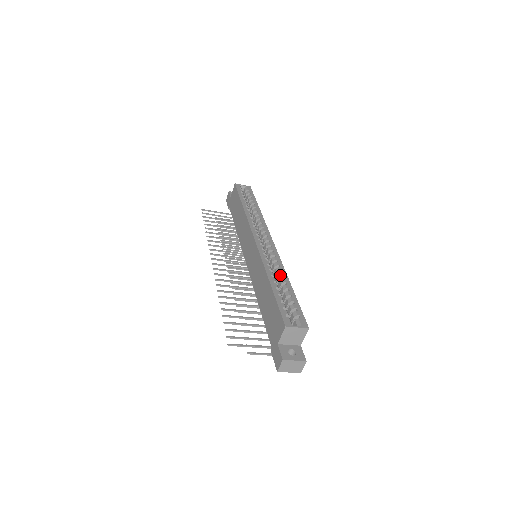
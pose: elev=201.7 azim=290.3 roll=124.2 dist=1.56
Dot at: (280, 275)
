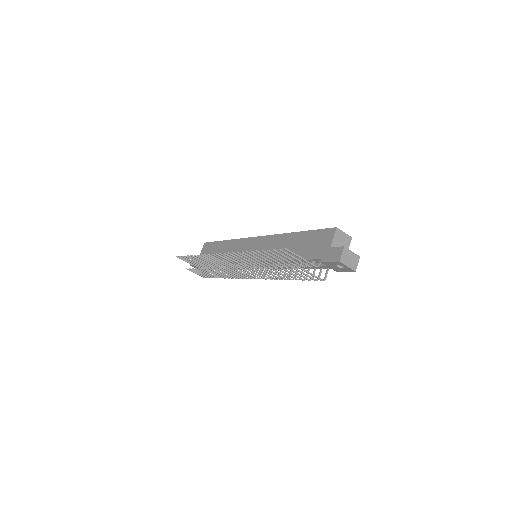
Dot at: occluded
